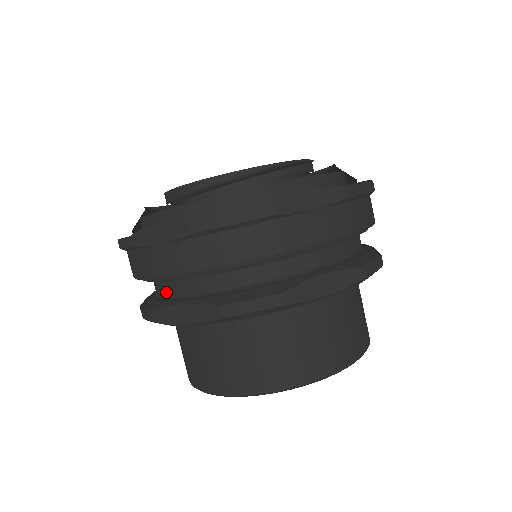
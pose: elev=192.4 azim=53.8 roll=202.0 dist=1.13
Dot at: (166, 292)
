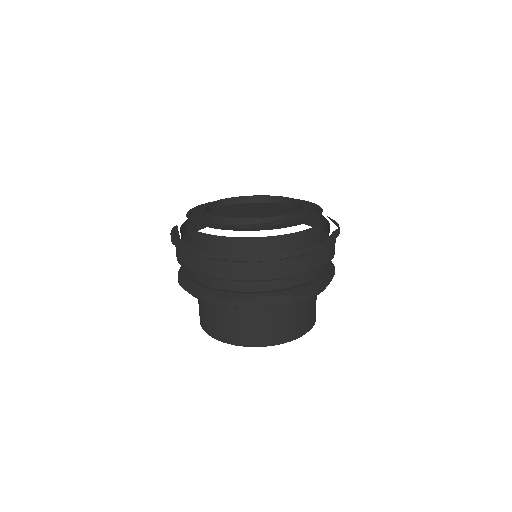
Dot at: (239, 287)
